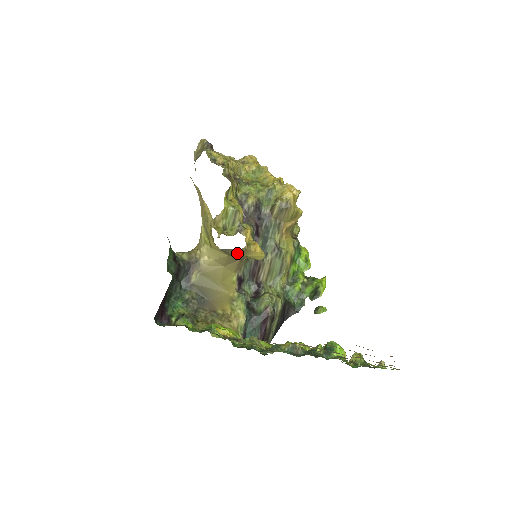
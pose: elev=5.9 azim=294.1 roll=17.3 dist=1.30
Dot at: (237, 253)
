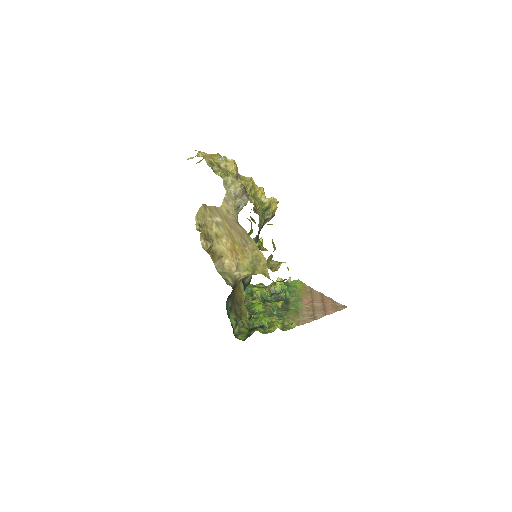
Dot at: occluded
